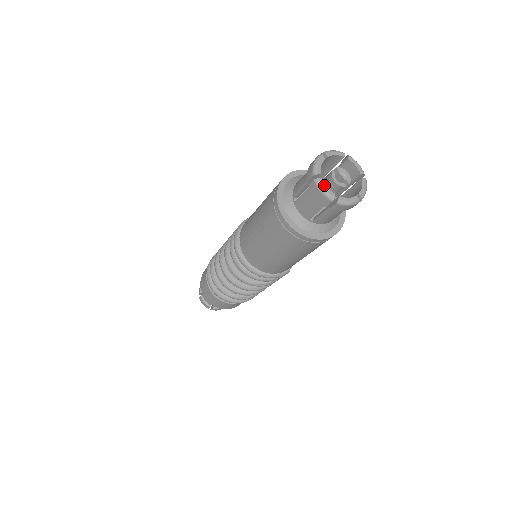
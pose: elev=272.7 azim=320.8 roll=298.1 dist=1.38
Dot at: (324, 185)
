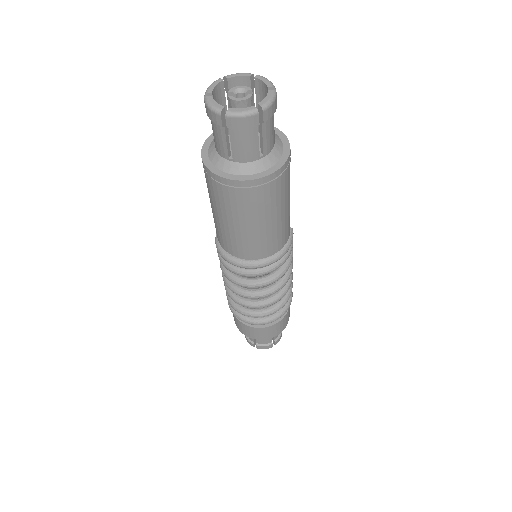
Dot at: (237, 110)
